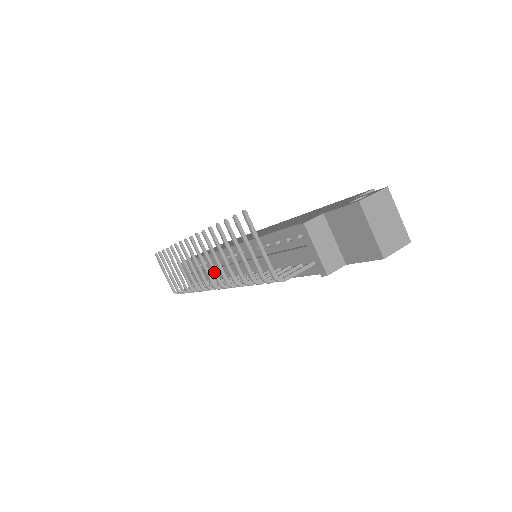
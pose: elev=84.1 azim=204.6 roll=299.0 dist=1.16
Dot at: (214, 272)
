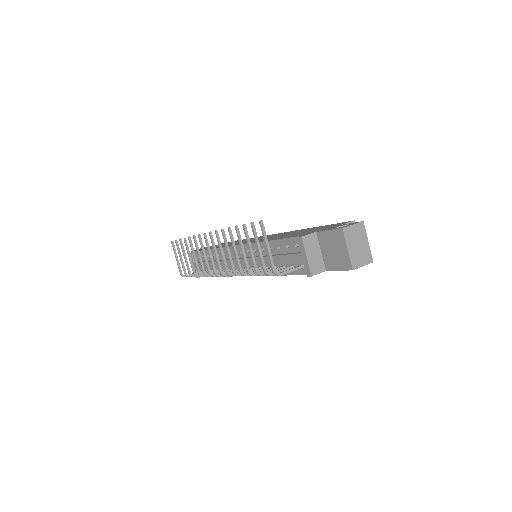
Dot at: (224, 262)
